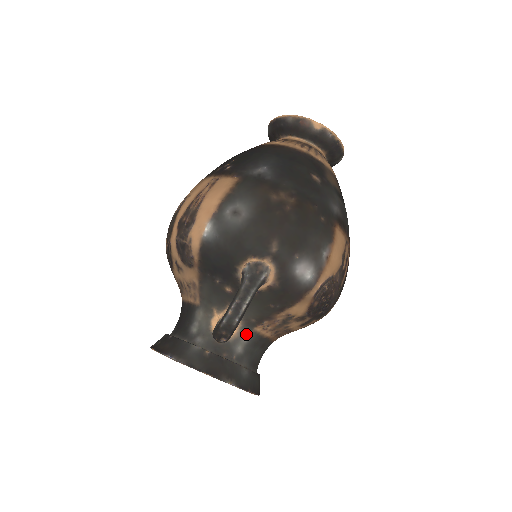
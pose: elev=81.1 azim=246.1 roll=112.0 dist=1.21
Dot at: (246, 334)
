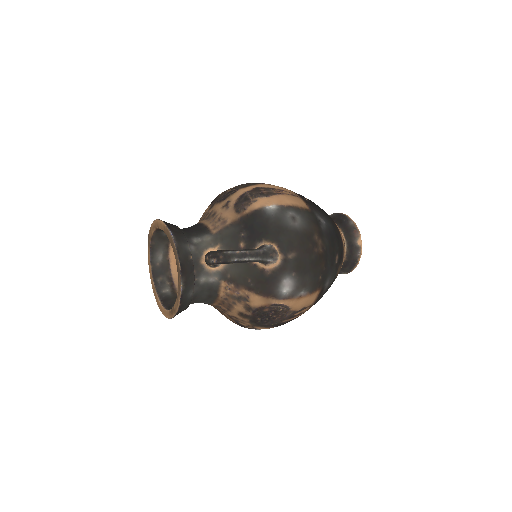
Dot at: (215, 278)
